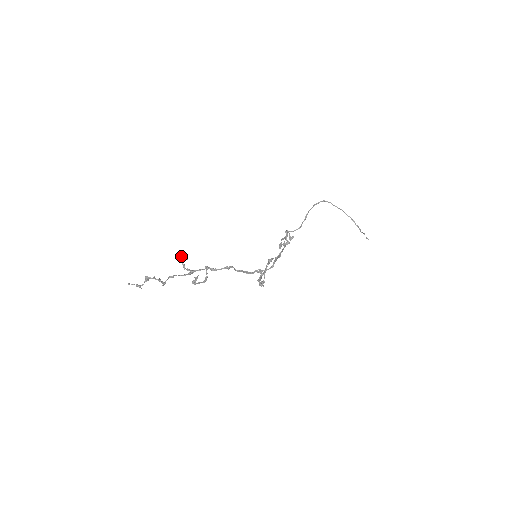
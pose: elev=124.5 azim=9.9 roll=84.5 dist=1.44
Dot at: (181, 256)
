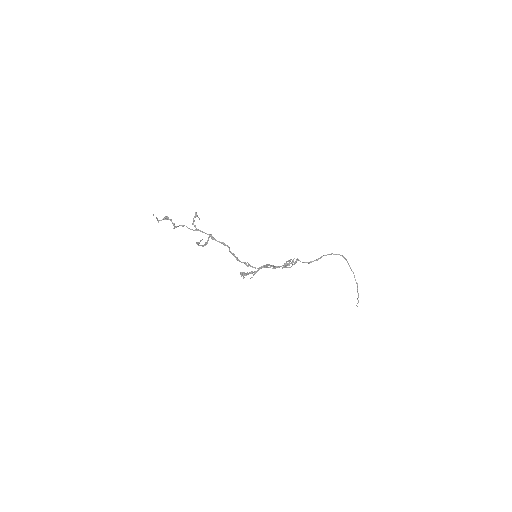
Dot at: (196, 213)
